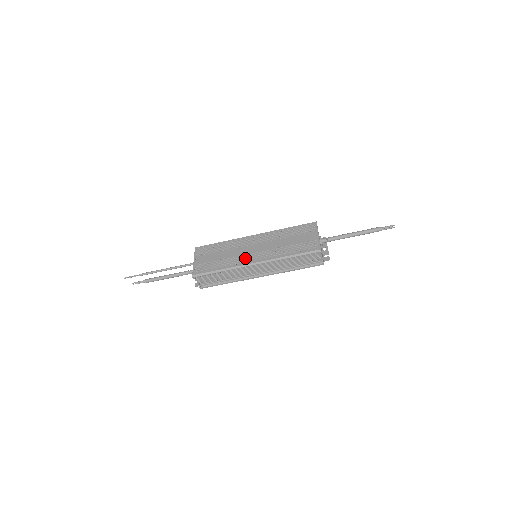
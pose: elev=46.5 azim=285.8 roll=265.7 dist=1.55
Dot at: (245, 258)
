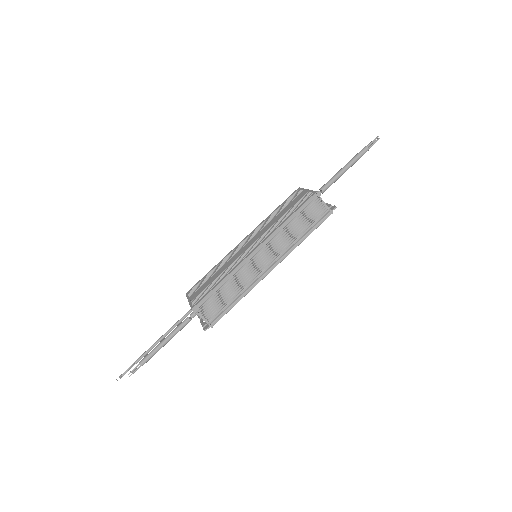
Dot at: (242, 256)
